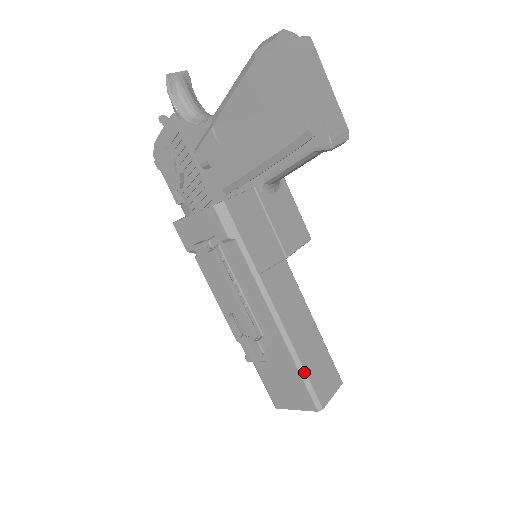
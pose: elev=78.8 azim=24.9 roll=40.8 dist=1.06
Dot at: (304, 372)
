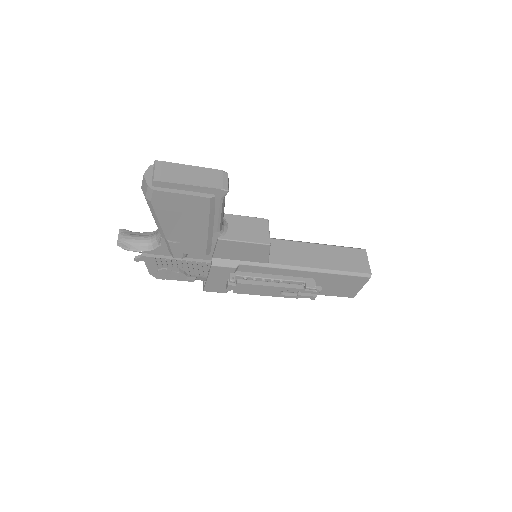
Dot at: (342, 272)
